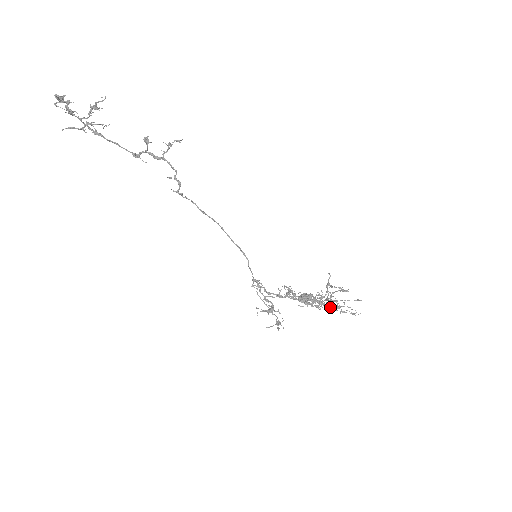
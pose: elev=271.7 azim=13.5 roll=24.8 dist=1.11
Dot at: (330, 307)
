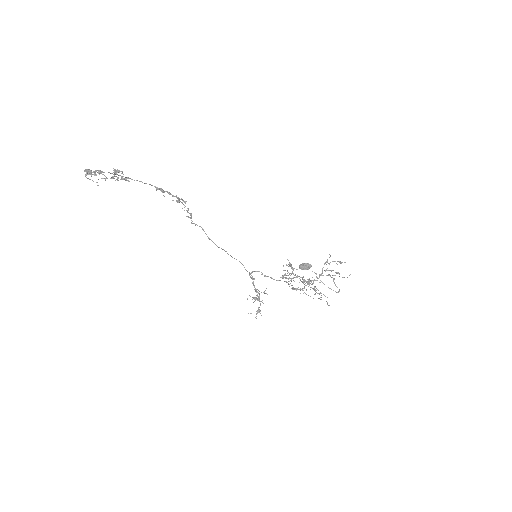
Dot at: (310, 296)
